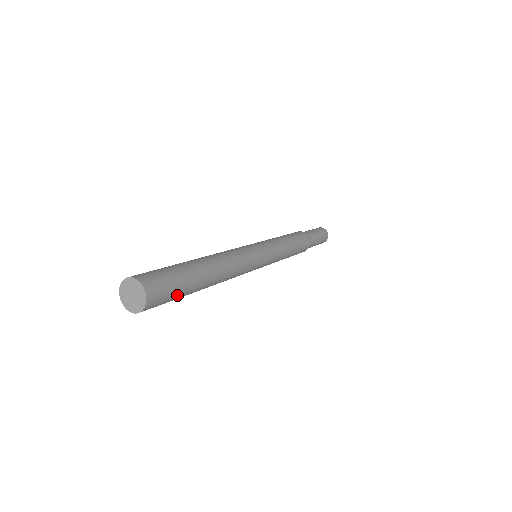
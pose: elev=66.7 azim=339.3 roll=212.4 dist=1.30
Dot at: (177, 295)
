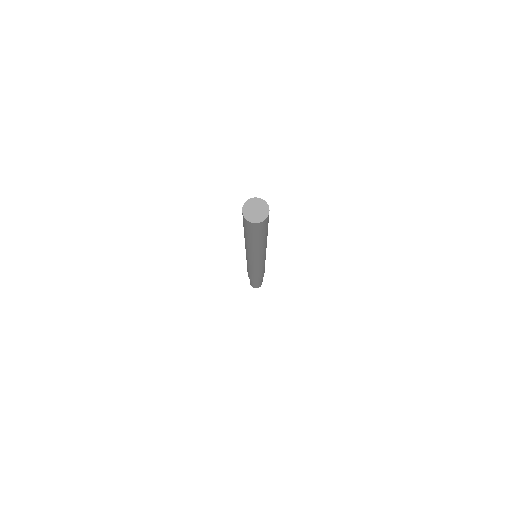
Dot at: (258, 234)
